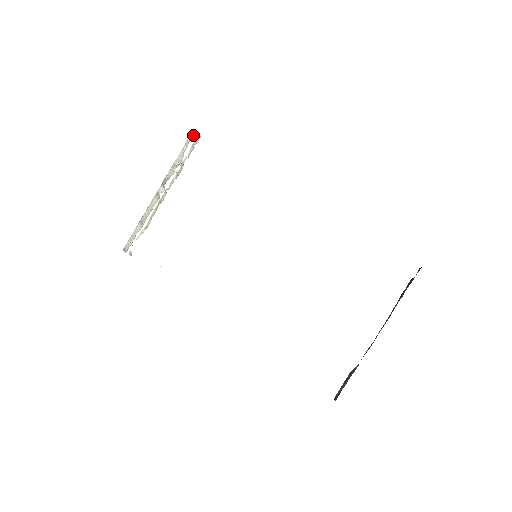
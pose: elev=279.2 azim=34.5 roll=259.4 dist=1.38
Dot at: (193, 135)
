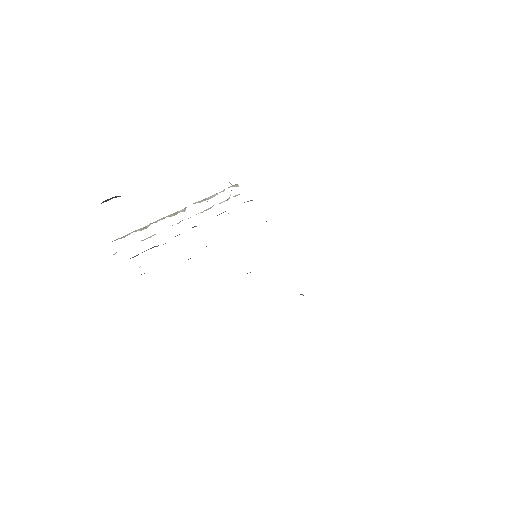
Dot at: (233, 186)
